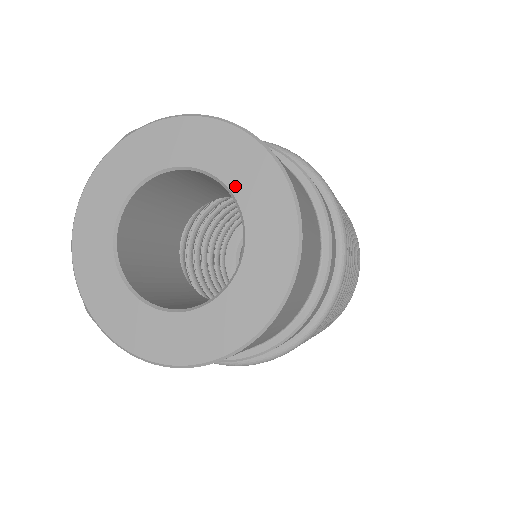
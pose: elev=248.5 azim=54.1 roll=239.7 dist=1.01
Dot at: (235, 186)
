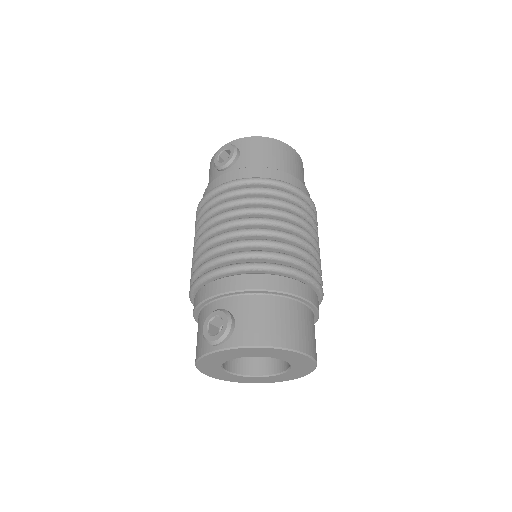
Dot at: (286, 360)
